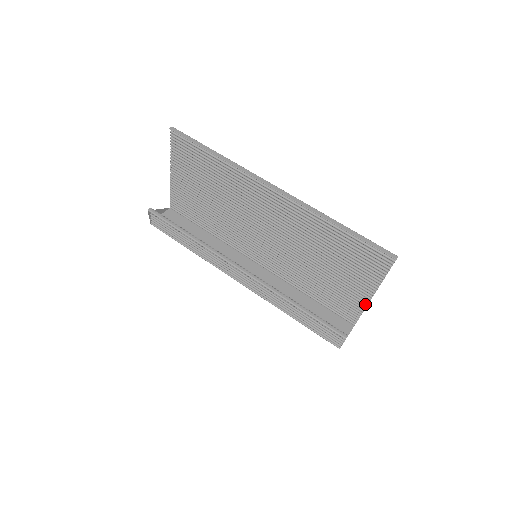
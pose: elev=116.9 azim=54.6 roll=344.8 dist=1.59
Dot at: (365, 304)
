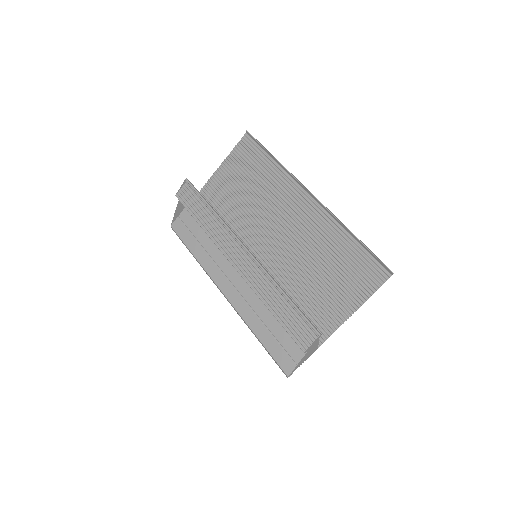
Dot at: (341, 322)
